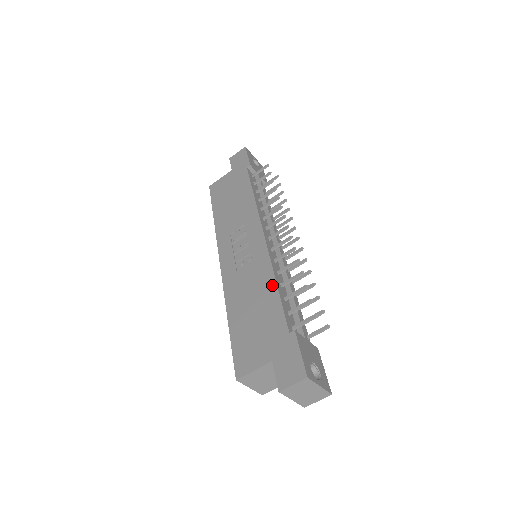
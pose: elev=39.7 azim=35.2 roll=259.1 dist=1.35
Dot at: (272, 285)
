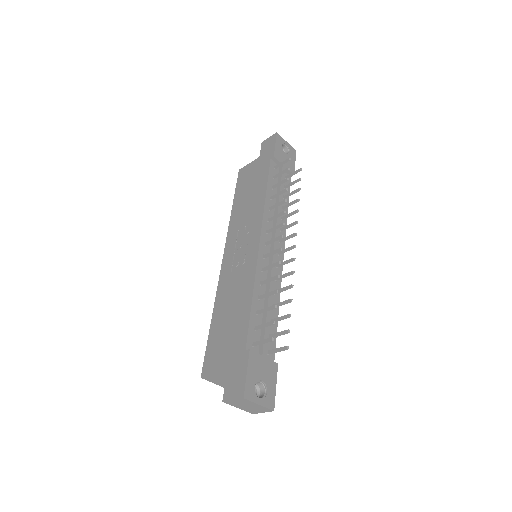
Dot at: (249, 297)
